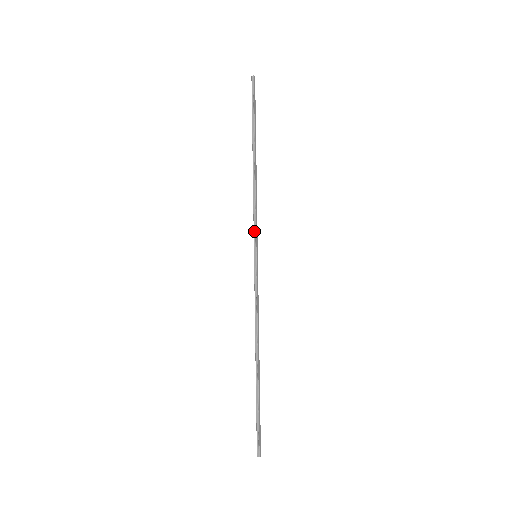
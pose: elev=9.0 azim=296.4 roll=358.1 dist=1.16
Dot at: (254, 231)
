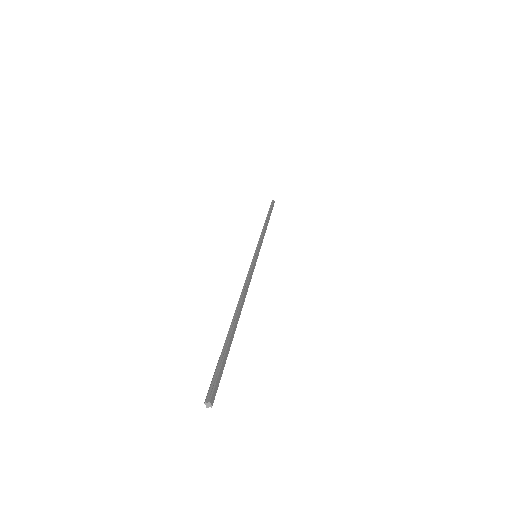
Dot at: (258, 244)
